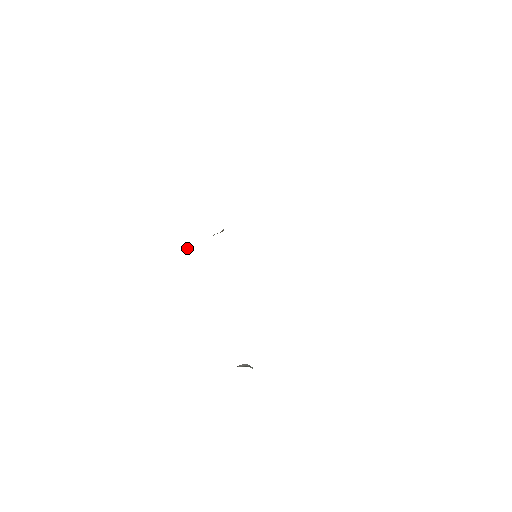
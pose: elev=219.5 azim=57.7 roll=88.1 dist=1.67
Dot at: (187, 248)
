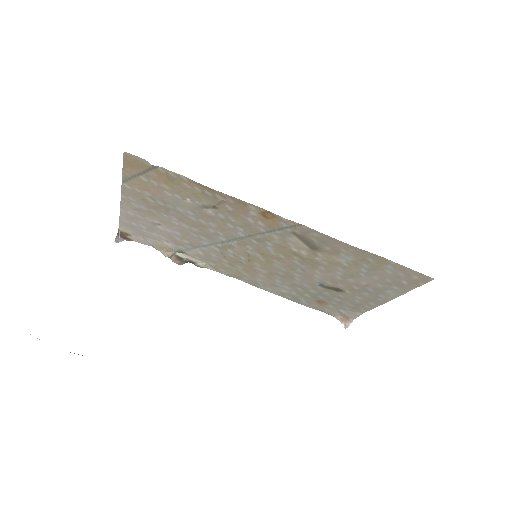
Dot at: (117, 242)
